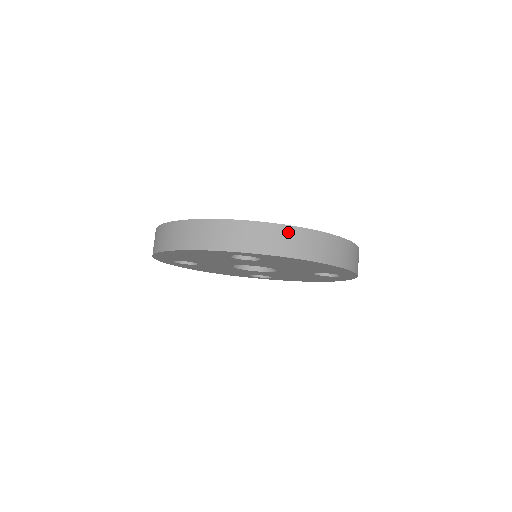
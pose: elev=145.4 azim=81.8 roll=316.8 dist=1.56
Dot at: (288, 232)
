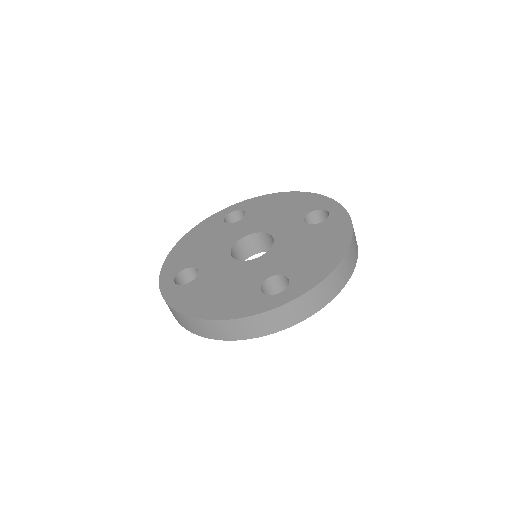
Dot at: (323, 287)
